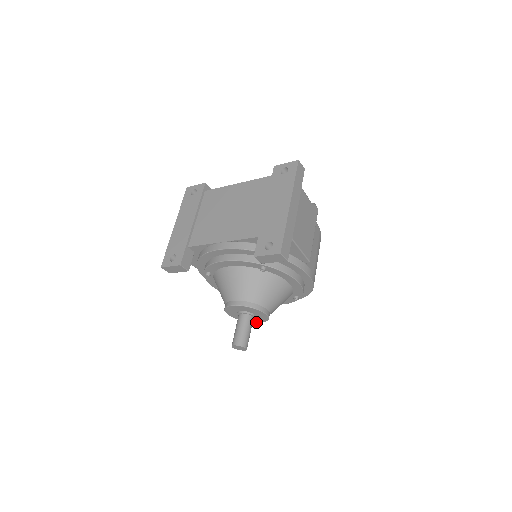
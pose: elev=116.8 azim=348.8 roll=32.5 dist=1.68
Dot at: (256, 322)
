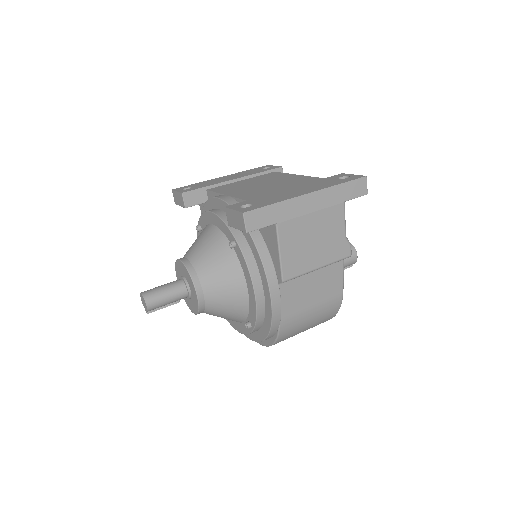
Dot at: (192, 310)
